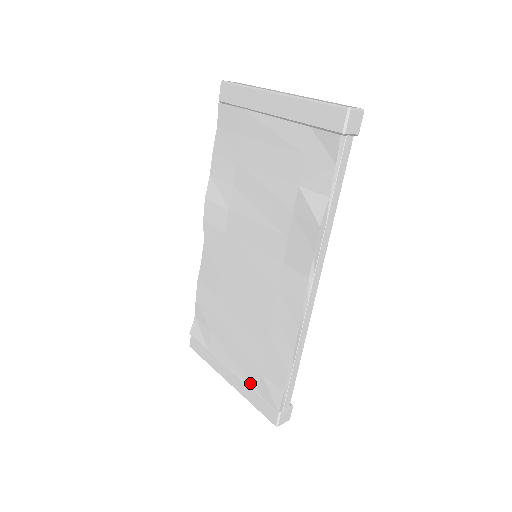
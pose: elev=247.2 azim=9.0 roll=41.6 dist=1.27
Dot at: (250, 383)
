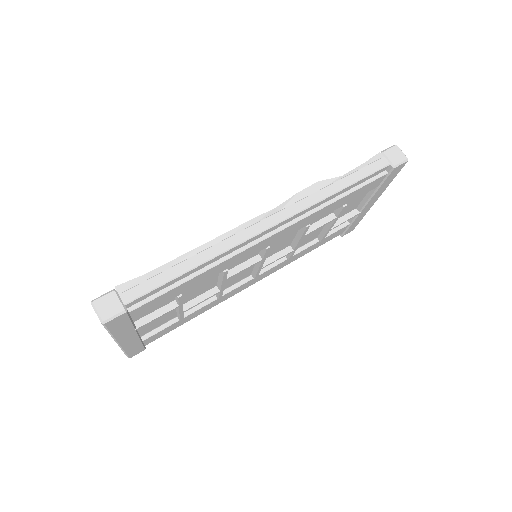
Dot at: occluded
